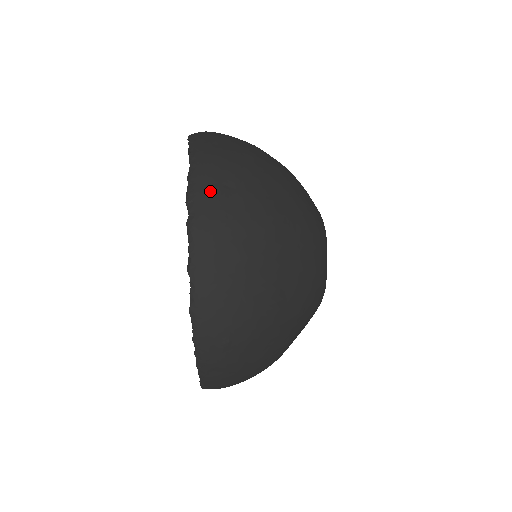
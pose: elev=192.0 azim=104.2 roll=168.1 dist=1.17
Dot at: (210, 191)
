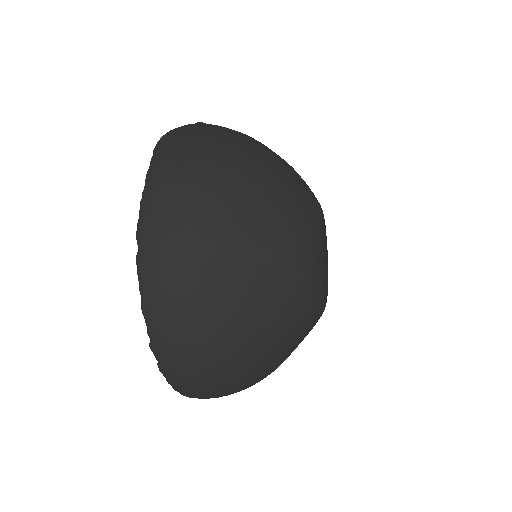
Dot at: (159, 221)
